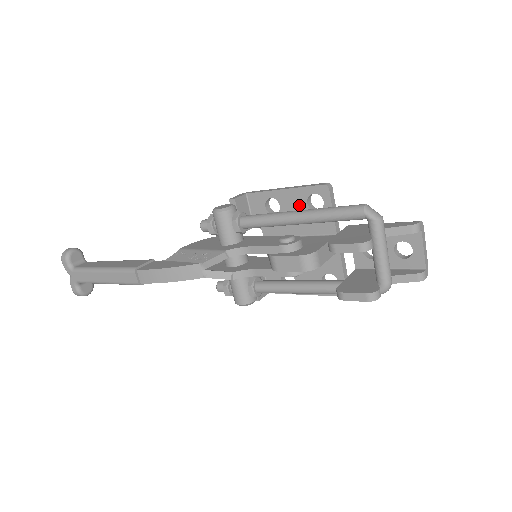
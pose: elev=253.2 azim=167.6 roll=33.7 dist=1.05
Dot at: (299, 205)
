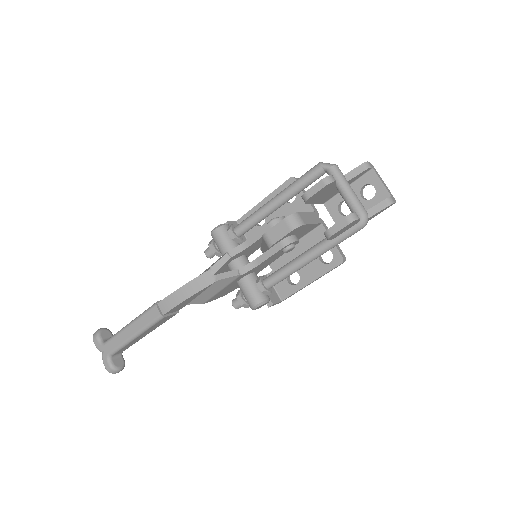
Dot at: occluded
